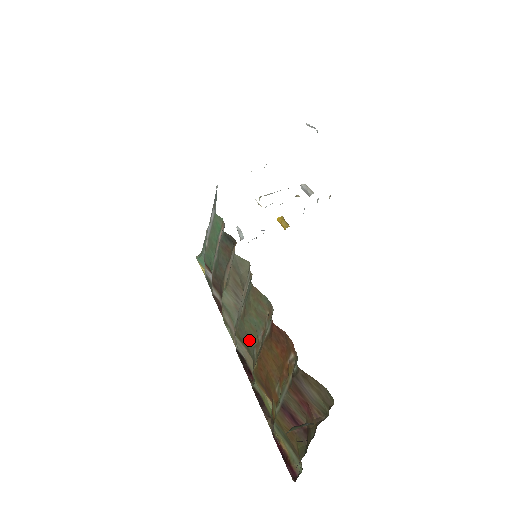
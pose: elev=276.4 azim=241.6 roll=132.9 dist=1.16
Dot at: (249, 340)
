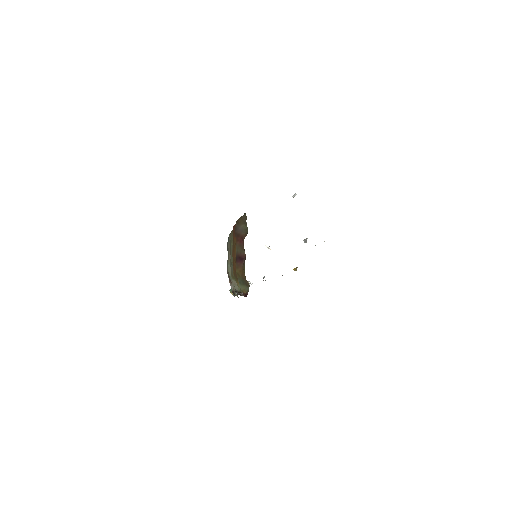
Dot at: occluded
